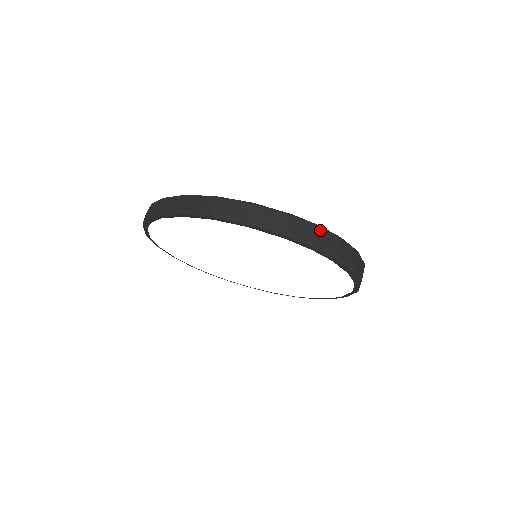
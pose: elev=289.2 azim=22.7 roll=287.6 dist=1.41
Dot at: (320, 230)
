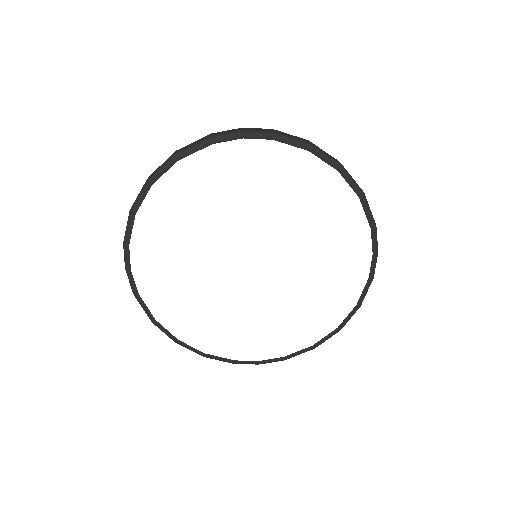
Dot at: (243, 128)
